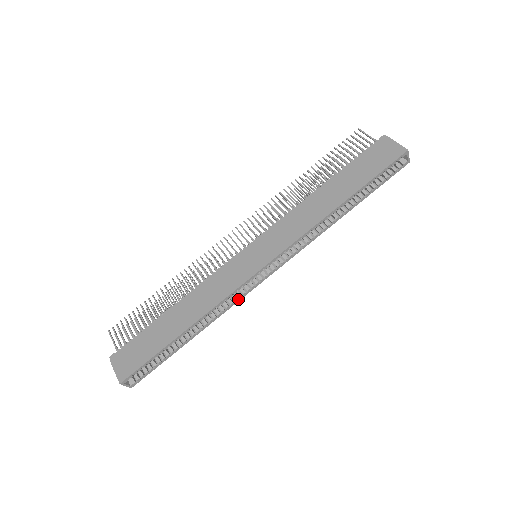
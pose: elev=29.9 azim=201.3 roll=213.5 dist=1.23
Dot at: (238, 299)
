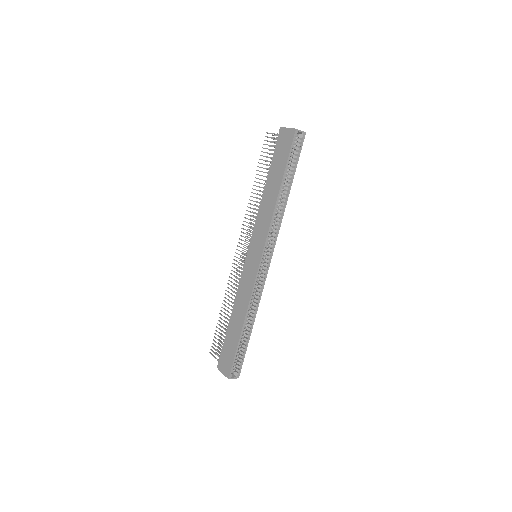
Dot at: (262, 289)
